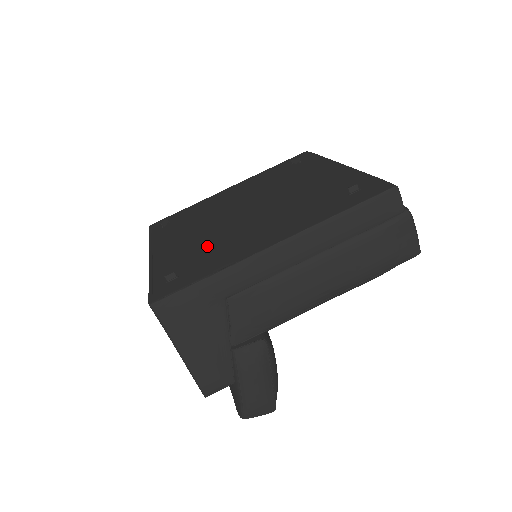
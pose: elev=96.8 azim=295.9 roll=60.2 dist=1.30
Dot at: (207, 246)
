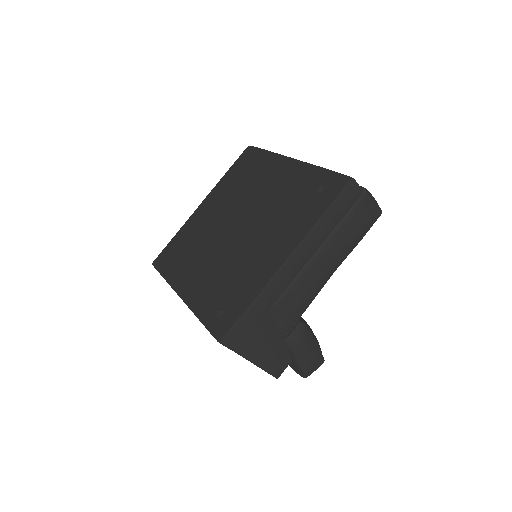
Dot at: (228, 275)
